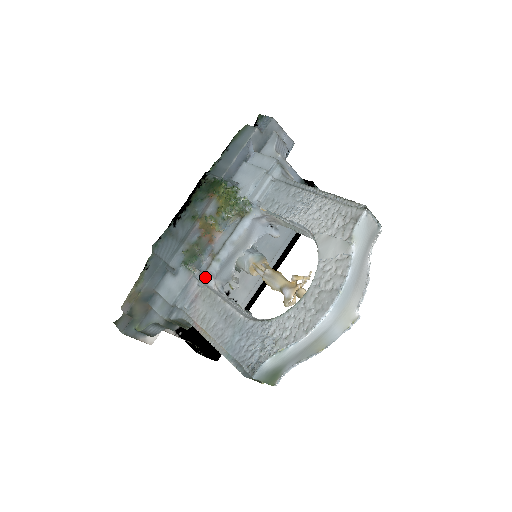
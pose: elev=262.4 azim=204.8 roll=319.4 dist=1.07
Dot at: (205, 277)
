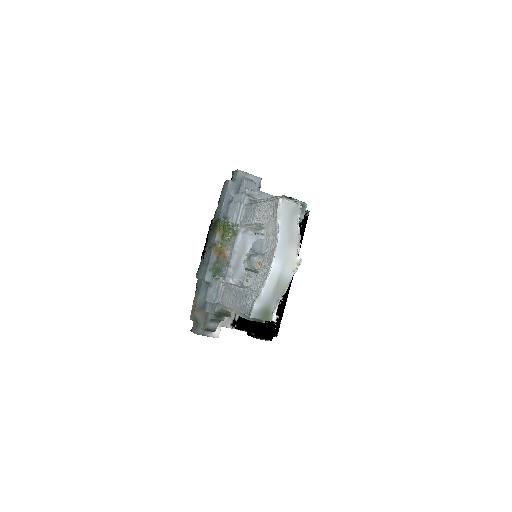
Dot at: (225, 279)
